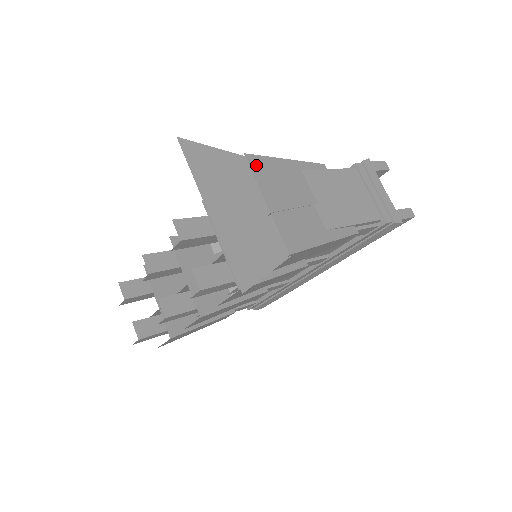
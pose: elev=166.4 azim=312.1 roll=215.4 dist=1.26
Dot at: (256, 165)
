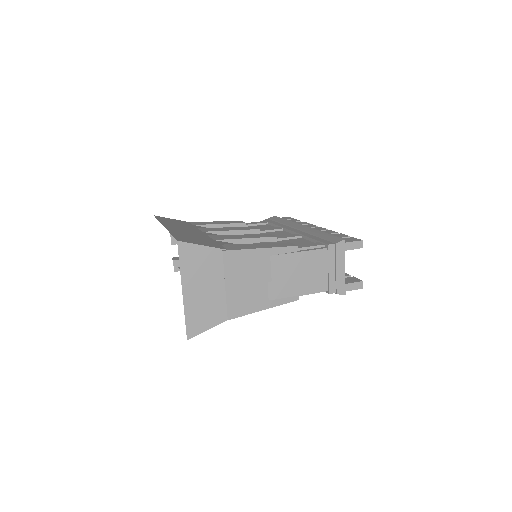
Dot at: (229, 259)
